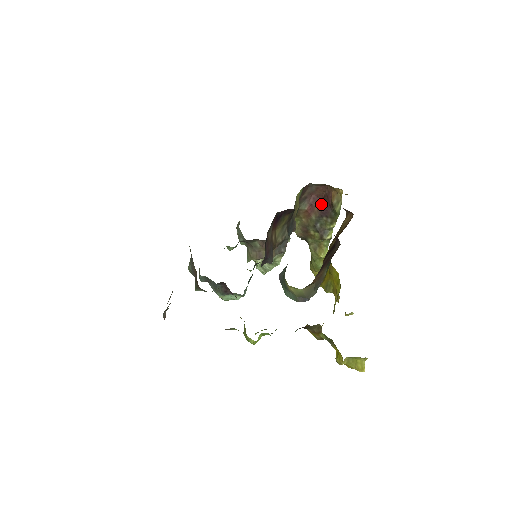
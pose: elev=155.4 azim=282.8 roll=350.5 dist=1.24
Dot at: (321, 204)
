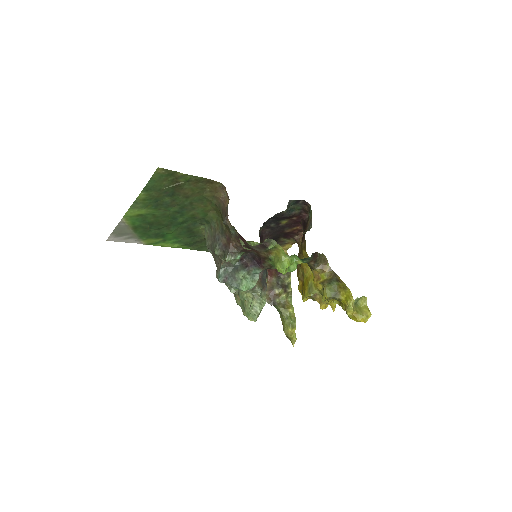
Dot at: (276, 269)
